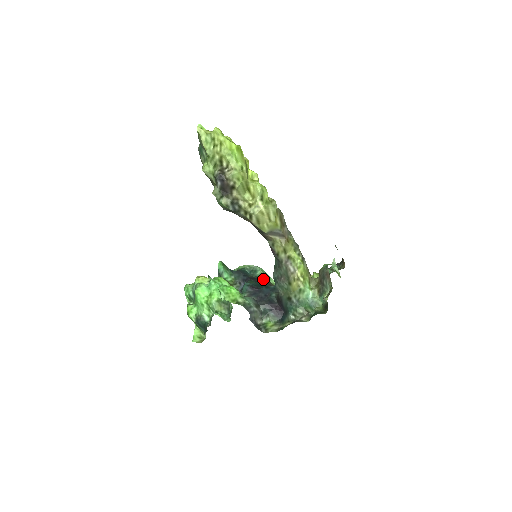
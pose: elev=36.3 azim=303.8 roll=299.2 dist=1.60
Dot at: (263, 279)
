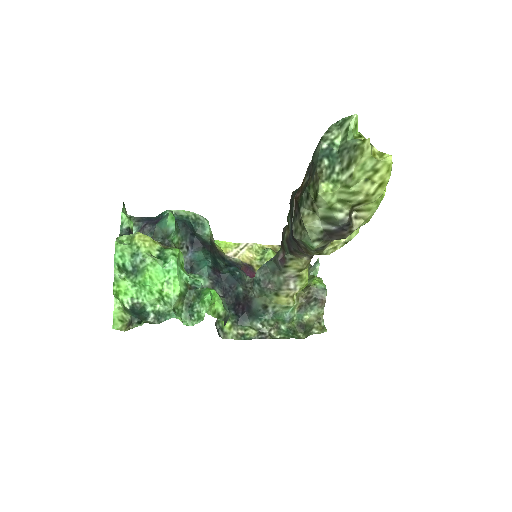
Dot at: (212, 243)
